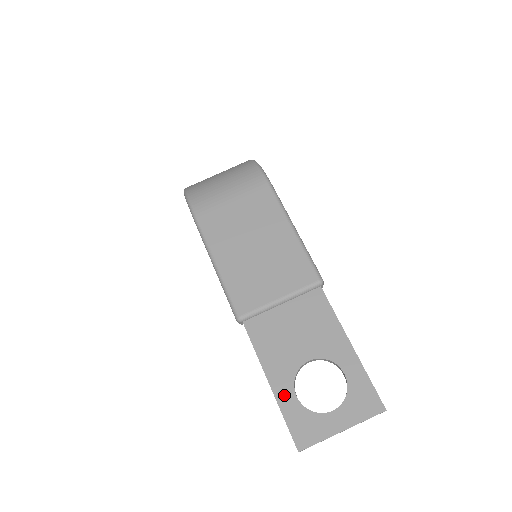
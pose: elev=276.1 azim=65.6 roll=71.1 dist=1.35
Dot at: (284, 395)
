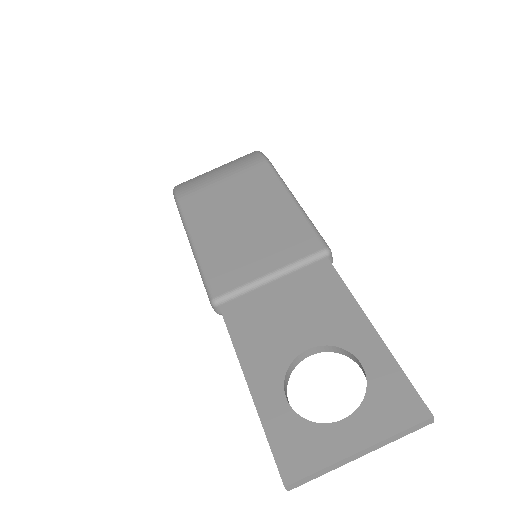
Dot at: (268, 398)
